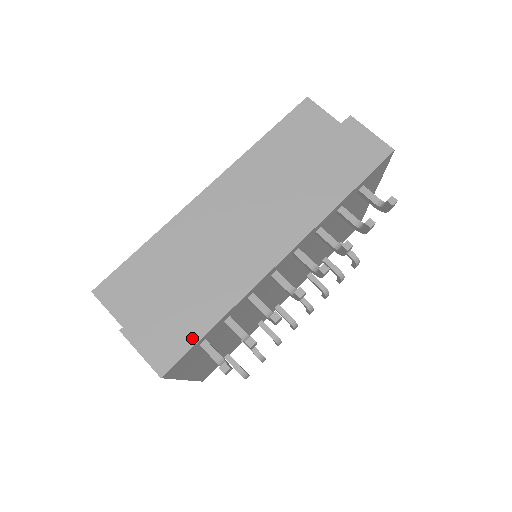
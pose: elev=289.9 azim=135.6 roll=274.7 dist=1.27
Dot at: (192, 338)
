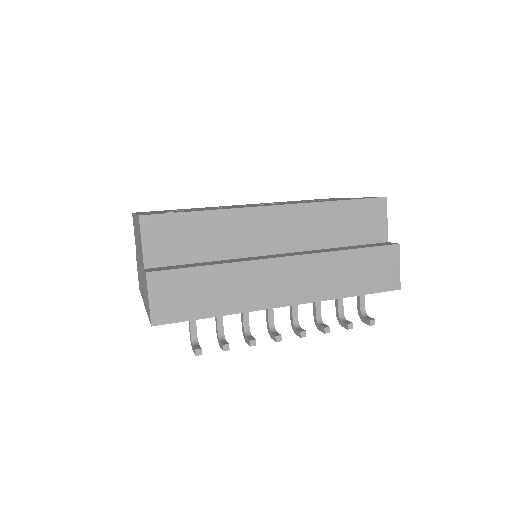
Dot at: (191, 315)
